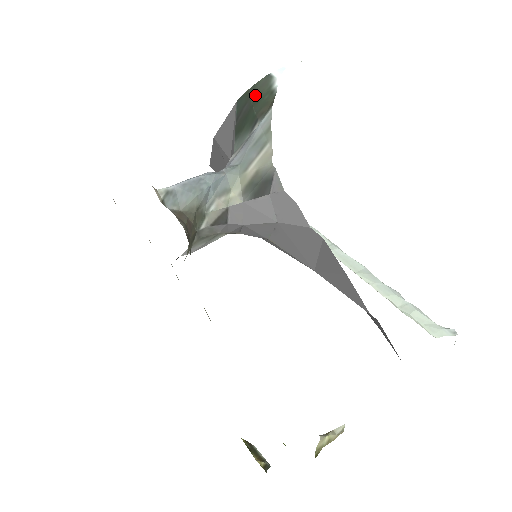
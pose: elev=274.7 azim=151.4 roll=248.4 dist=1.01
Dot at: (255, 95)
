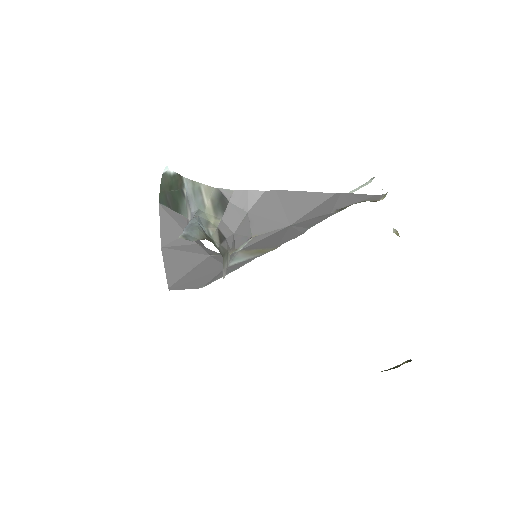
Dot at: (166, 187)
